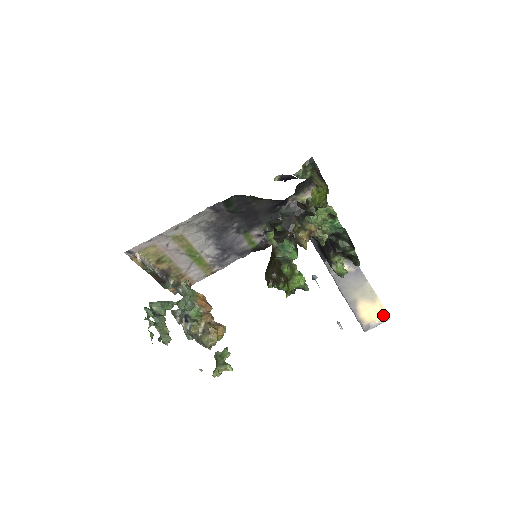
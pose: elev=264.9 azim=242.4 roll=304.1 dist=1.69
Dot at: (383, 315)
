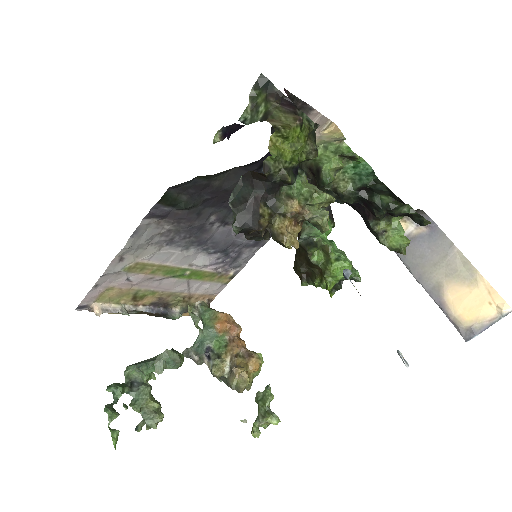
Dot at: (495, 306)
